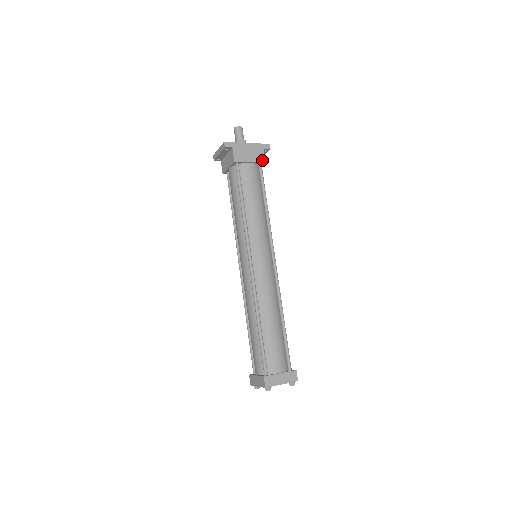
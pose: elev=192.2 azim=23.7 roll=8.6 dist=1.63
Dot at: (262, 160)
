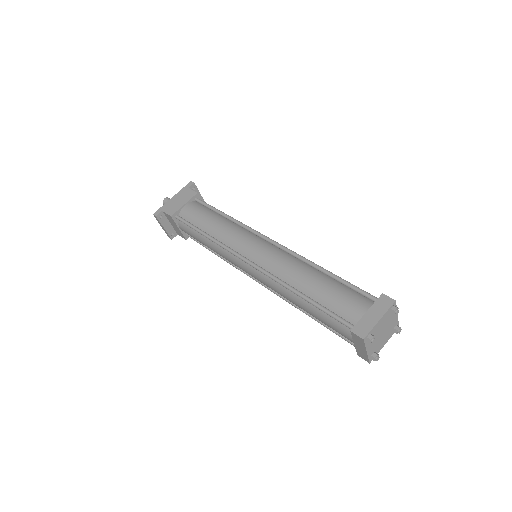
Dot at: (193, 194)
